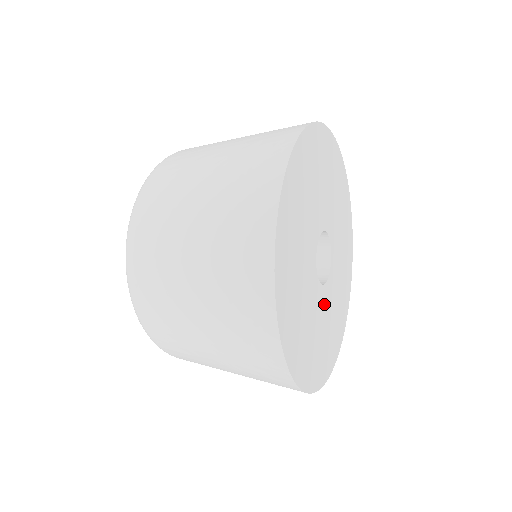
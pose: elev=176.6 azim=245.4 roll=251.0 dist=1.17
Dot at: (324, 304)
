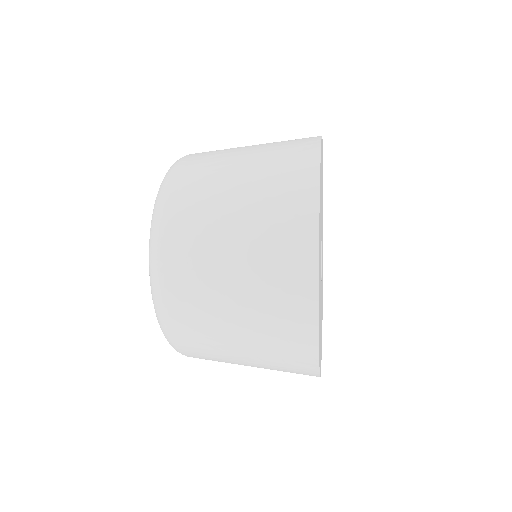
Dot at: (321, 298)
